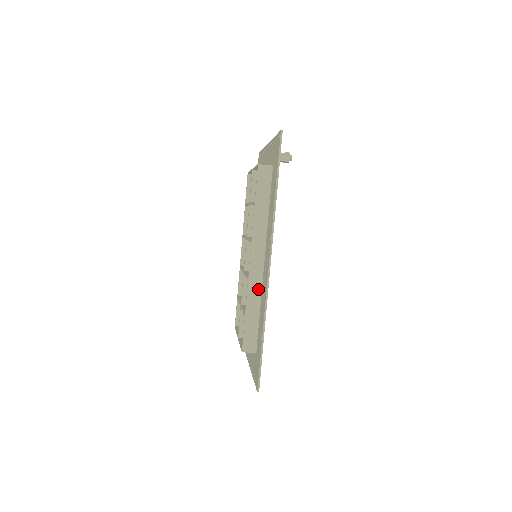
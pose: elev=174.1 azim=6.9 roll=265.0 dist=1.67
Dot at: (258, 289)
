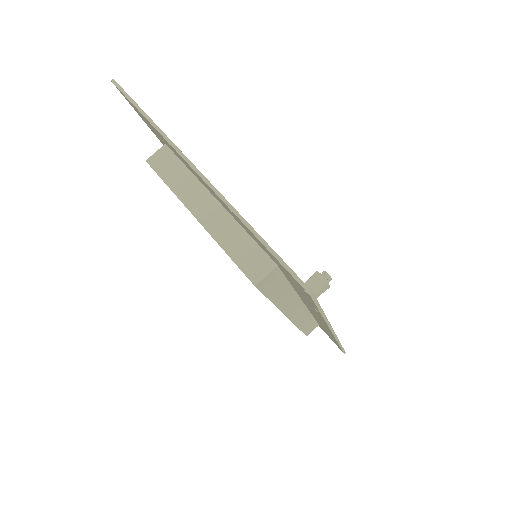
Dot at: (306, 315)
